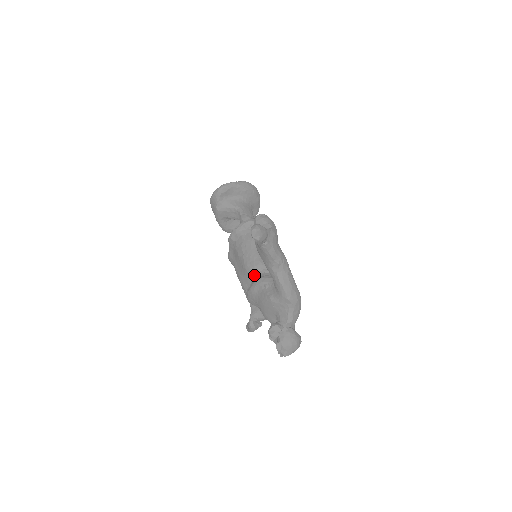
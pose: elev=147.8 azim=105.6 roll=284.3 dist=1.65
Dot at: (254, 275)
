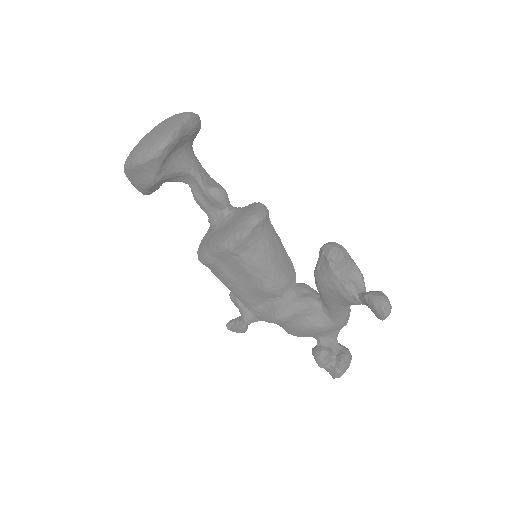
Dot at: (279, 296)
